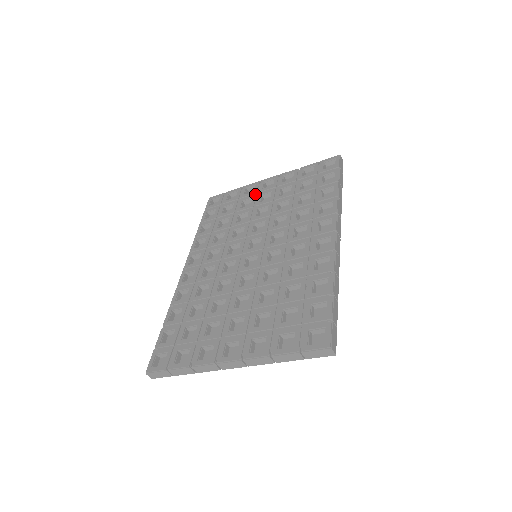
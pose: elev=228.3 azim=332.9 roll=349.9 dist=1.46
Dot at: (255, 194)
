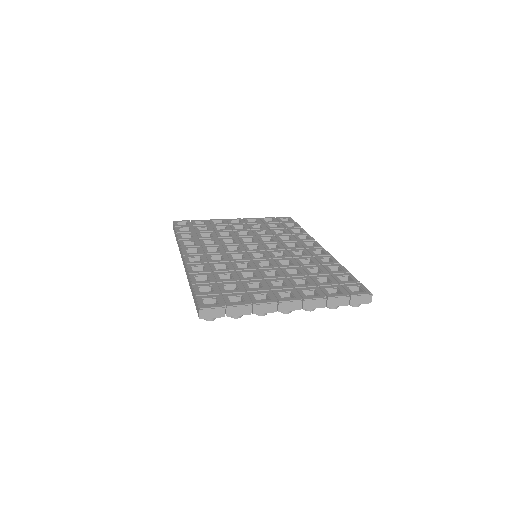
Dot at: (227, 224)
